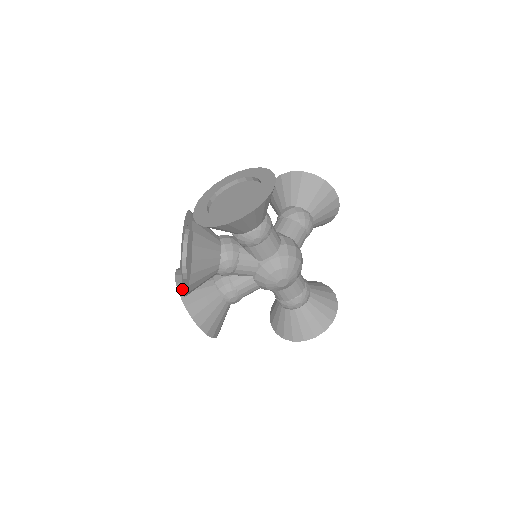
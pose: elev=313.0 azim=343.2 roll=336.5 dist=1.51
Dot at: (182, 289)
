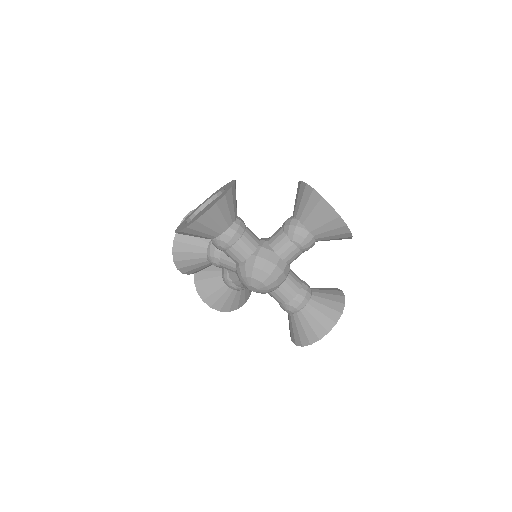
Dot at: occluded
